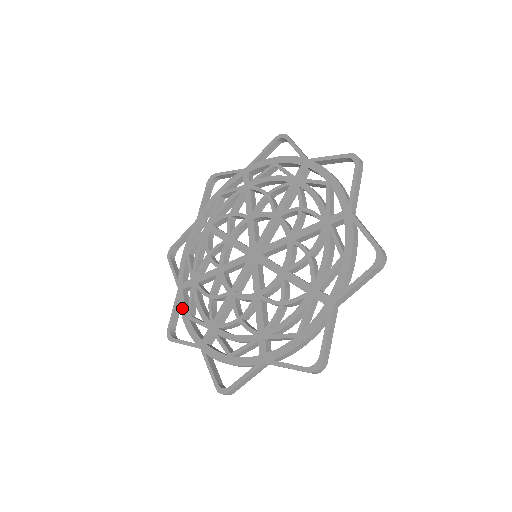
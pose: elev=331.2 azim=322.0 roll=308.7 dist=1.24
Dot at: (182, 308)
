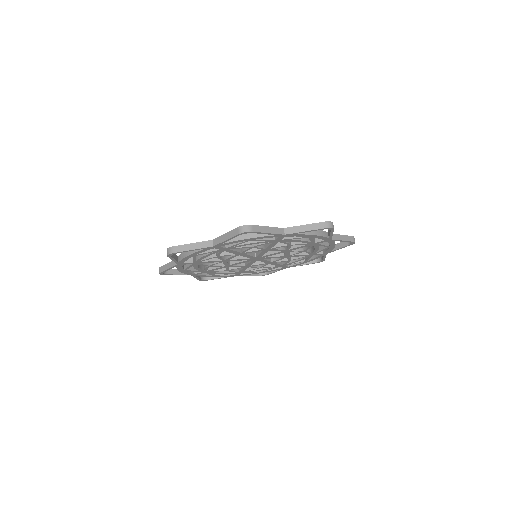
Dot at: occluded
